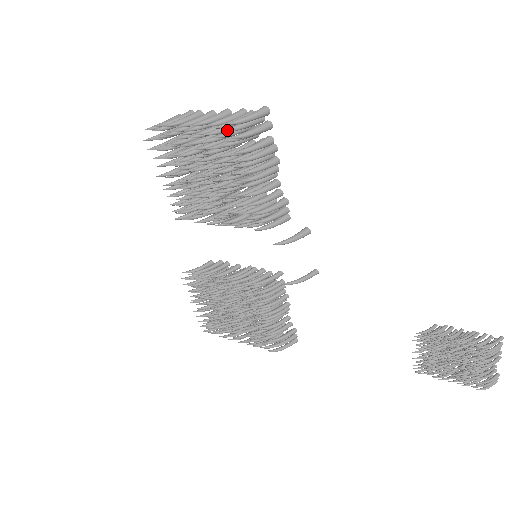
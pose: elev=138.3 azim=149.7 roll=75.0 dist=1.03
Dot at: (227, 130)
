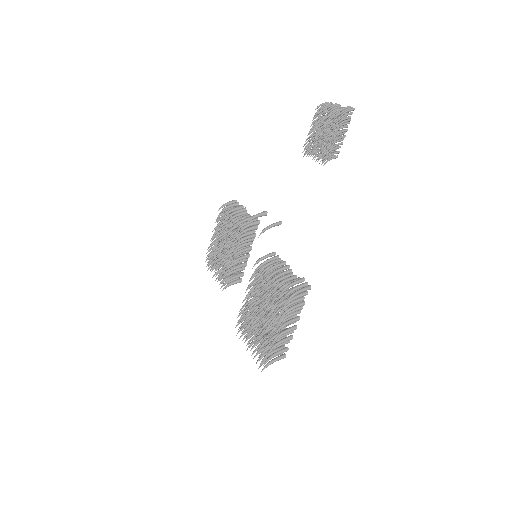
Dot at: (219, 213)
